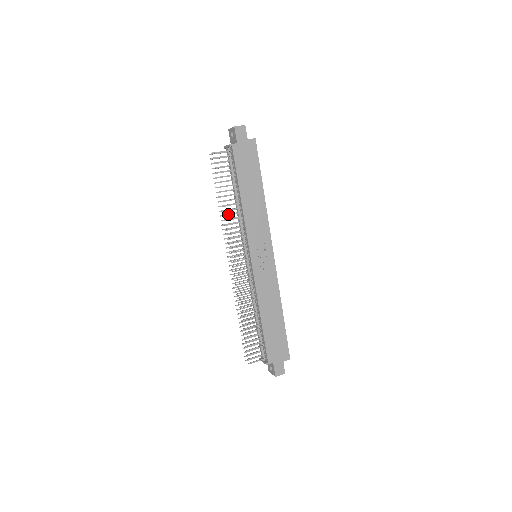
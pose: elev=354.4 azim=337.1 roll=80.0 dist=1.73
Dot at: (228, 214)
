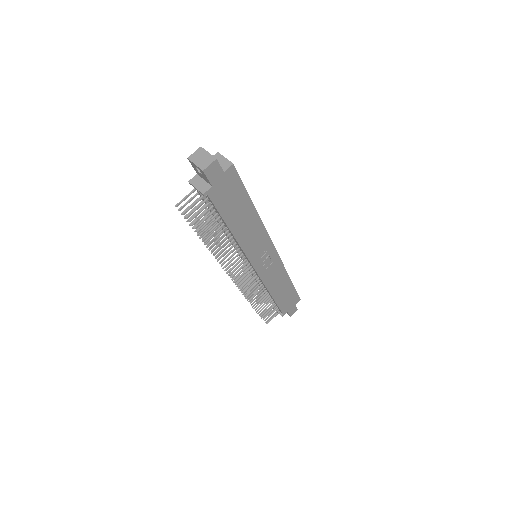
Dot at: (220, 252)
